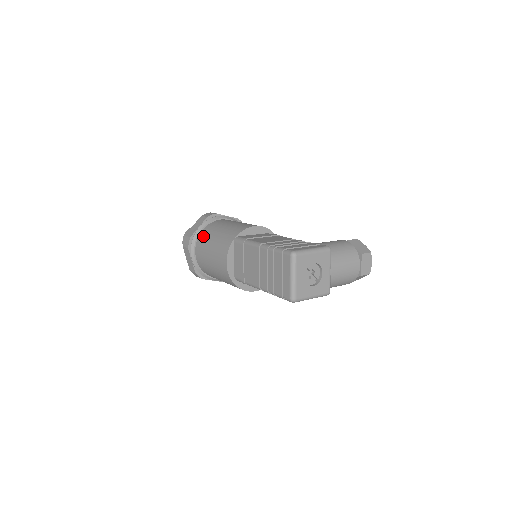
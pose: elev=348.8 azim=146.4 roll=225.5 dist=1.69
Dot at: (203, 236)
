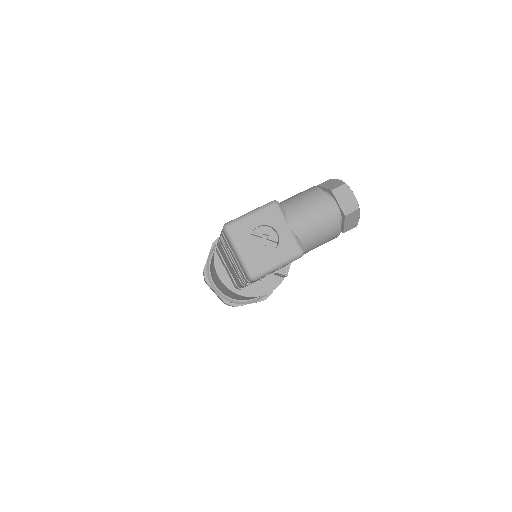
Dot at: occluded
